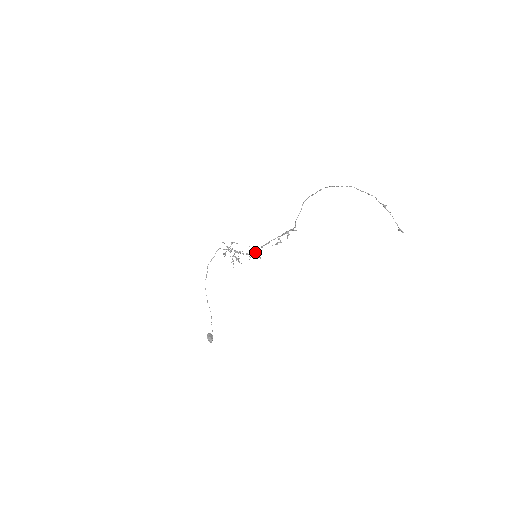
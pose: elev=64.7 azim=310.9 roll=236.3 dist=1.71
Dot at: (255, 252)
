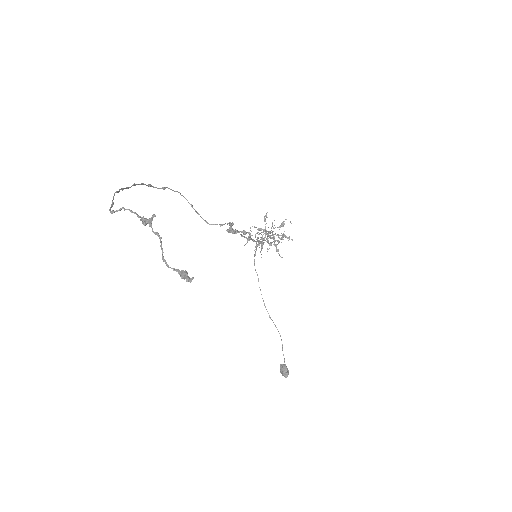
Dot at: (269, 237)
